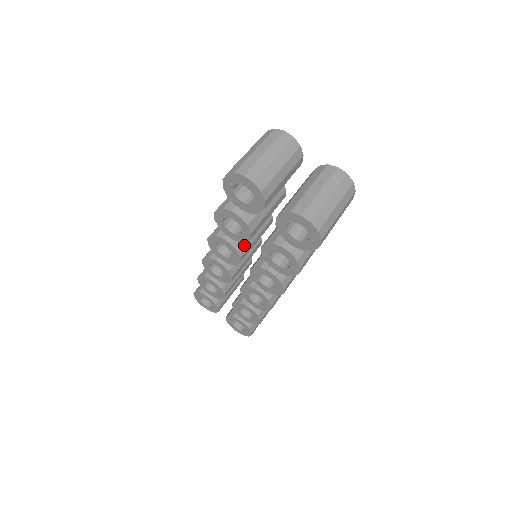
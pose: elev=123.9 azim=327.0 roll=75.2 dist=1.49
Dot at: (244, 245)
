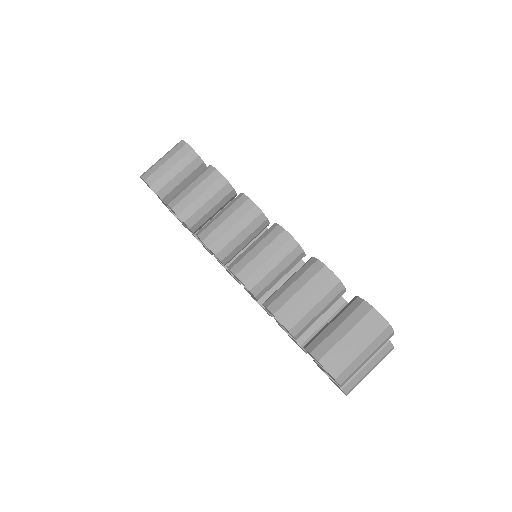
Dot at: occluded
